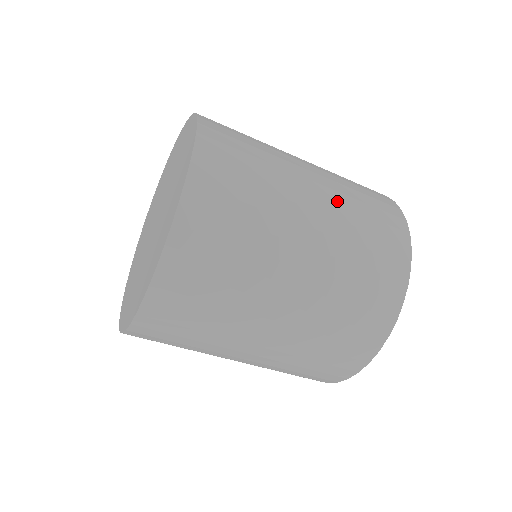
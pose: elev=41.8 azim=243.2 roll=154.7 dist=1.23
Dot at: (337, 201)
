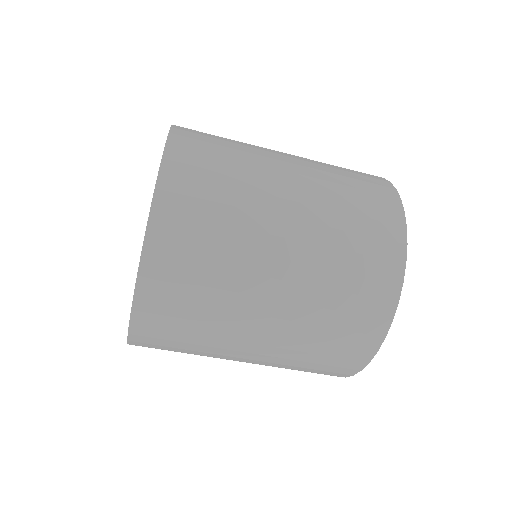
Dot at: (319, 204)
